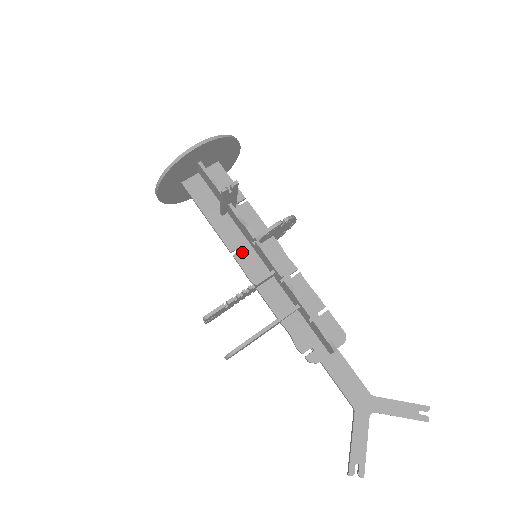
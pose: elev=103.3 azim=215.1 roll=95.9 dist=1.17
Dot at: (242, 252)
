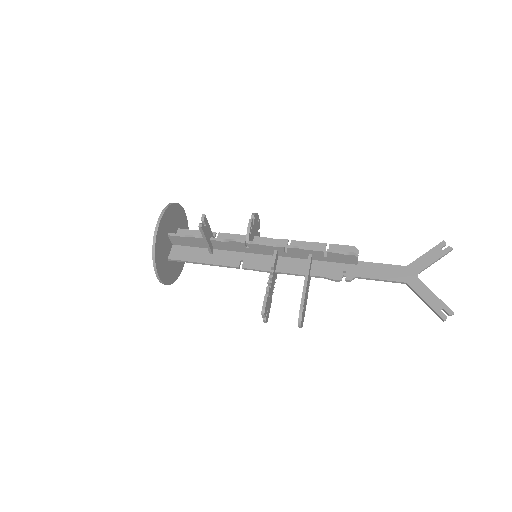
Dot at: (245, 261)
